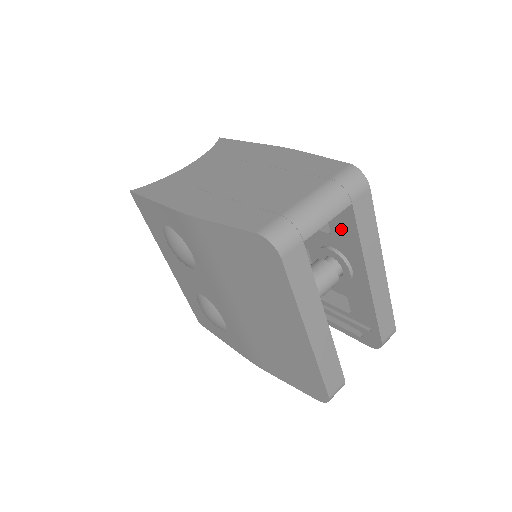
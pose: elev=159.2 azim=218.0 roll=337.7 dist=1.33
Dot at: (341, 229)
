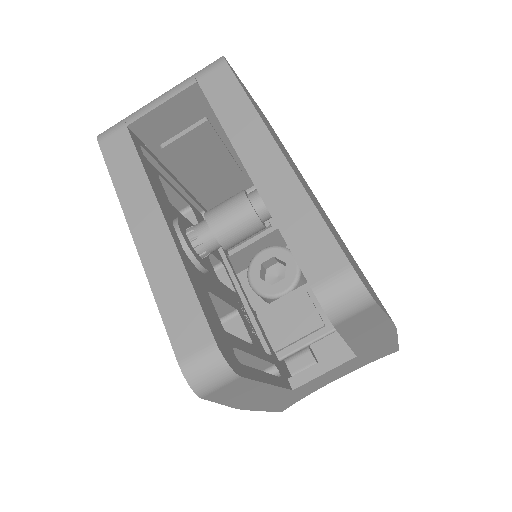
Dot at: occluded
